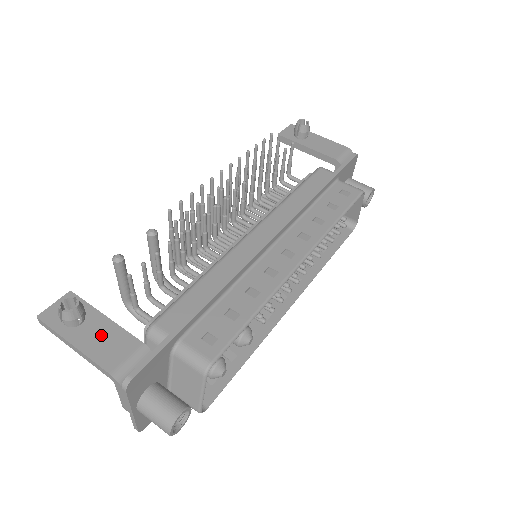
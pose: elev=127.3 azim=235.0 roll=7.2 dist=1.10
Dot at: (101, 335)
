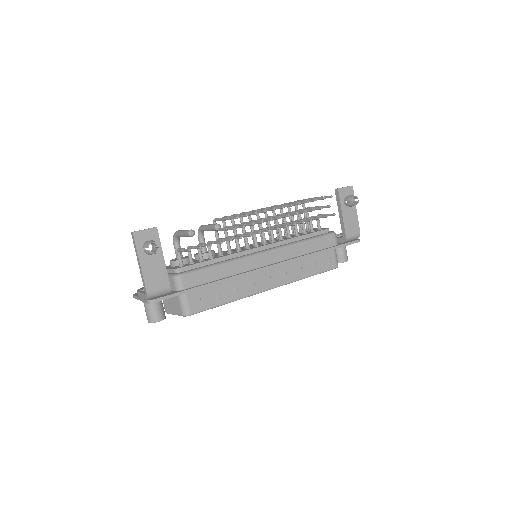
Dot at: (155, 268)
